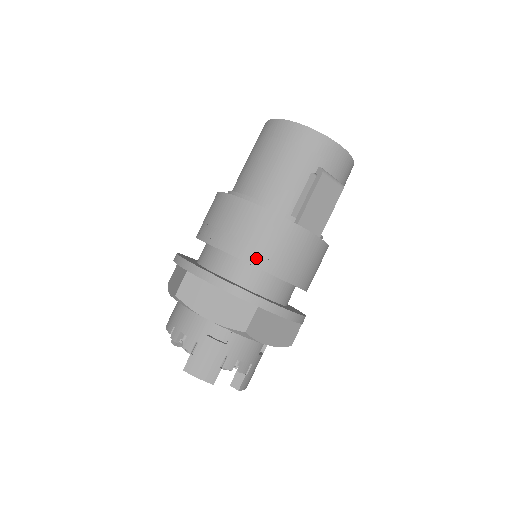
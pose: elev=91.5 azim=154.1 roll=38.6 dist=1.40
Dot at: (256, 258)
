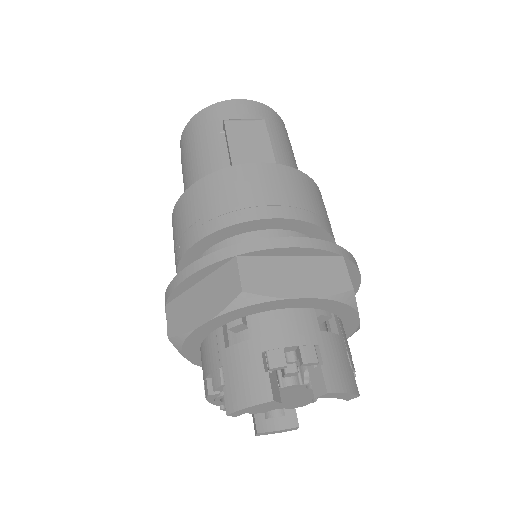
Dot at: (210, 225)
